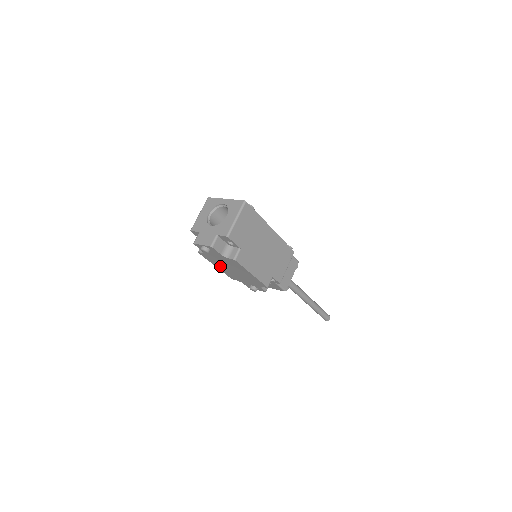
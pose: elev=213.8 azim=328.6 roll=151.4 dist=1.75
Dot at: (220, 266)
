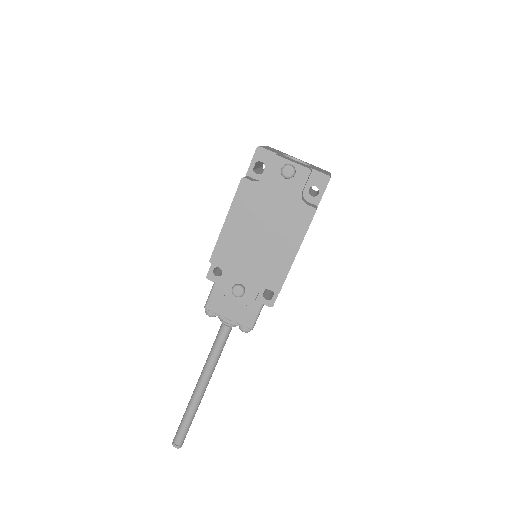
Dot at: (240, 222)
